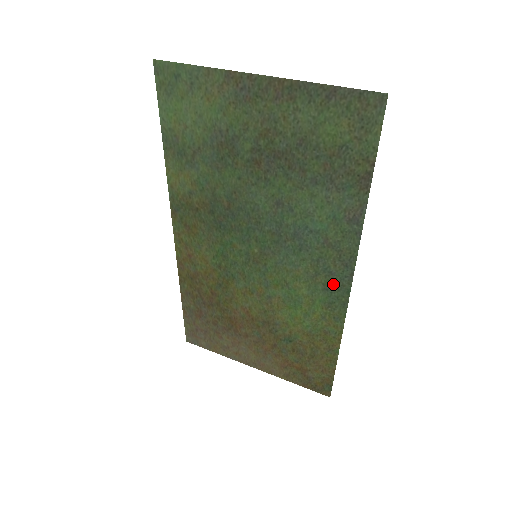
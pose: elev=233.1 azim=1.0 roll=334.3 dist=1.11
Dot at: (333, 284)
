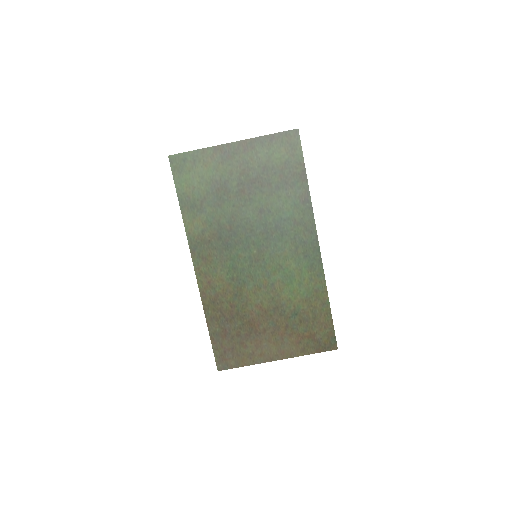
Dot at: (308, 250)
